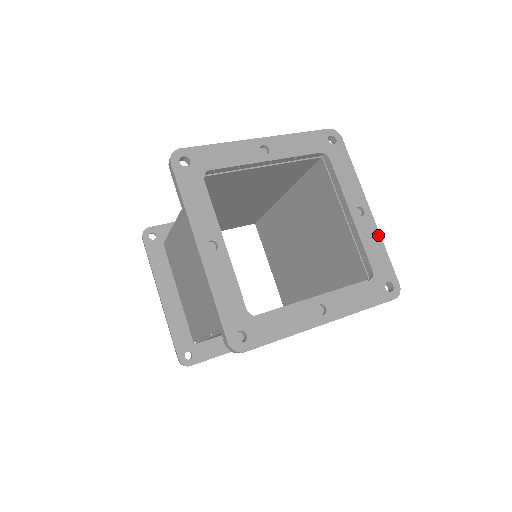
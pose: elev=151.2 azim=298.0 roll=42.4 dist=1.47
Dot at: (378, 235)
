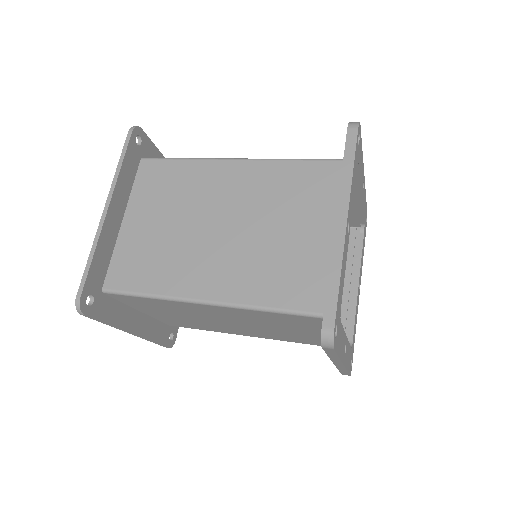
Dot at: (365, 192)
